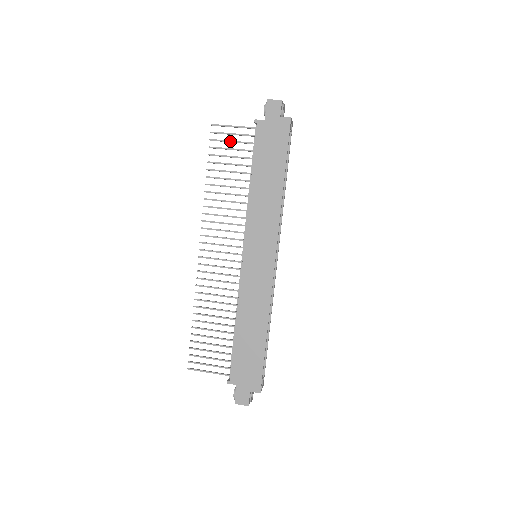
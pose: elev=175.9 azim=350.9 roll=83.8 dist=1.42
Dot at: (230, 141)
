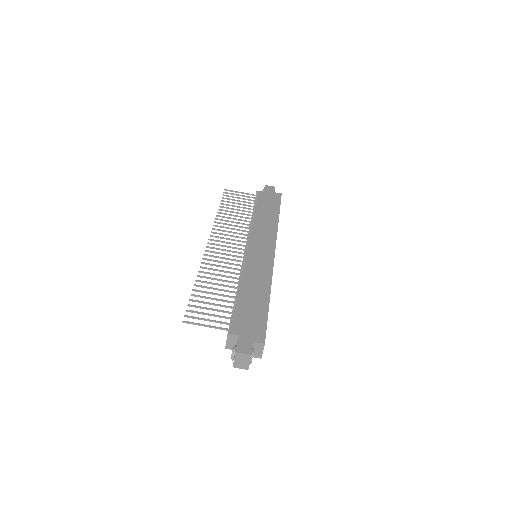
Dot at: (238, 197)
